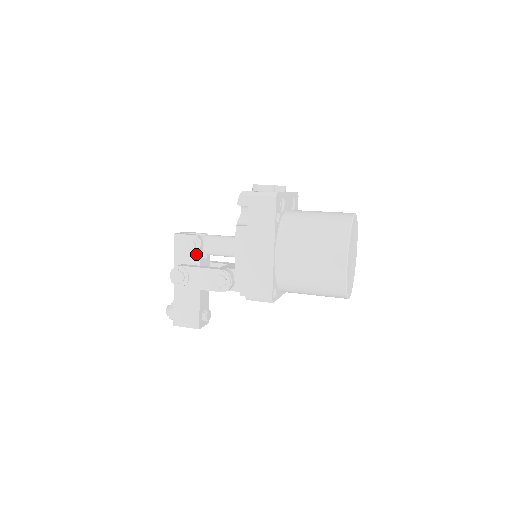
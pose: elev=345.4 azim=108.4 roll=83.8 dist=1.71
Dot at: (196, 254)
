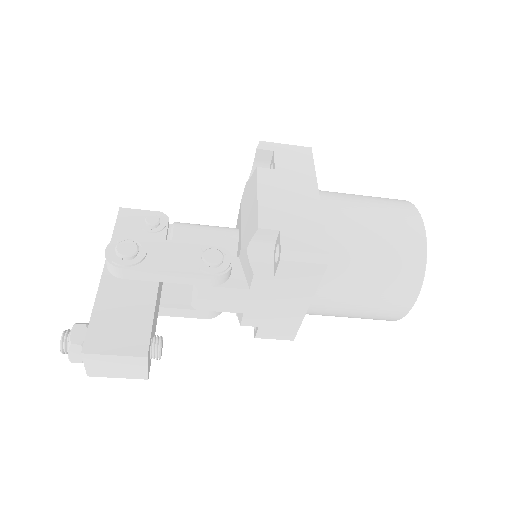
Dot at: (158, 234)
